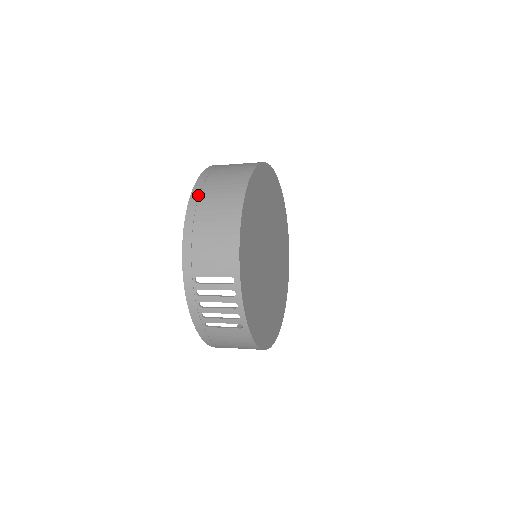
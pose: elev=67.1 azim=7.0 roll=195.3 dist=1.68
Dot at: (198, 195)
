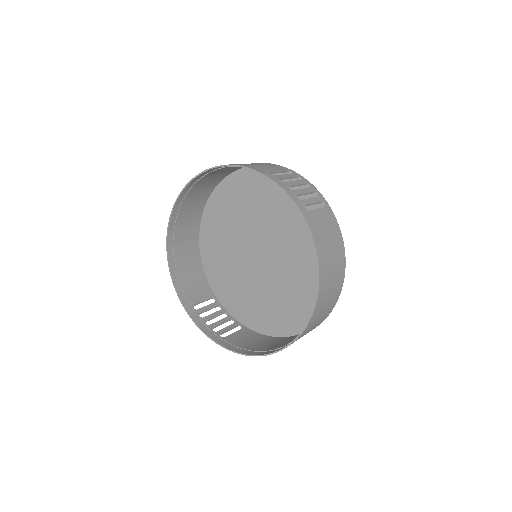
Dot at: (206, 172)
